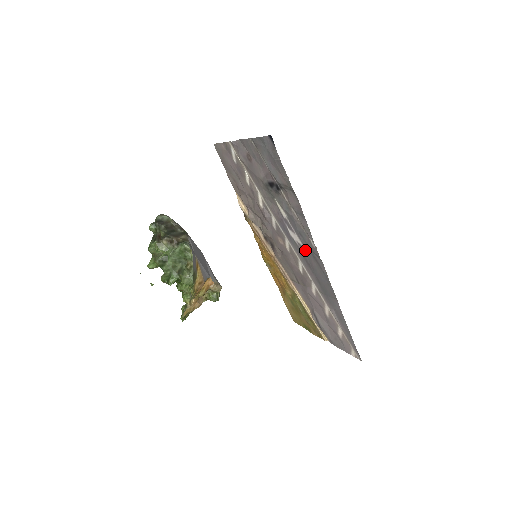
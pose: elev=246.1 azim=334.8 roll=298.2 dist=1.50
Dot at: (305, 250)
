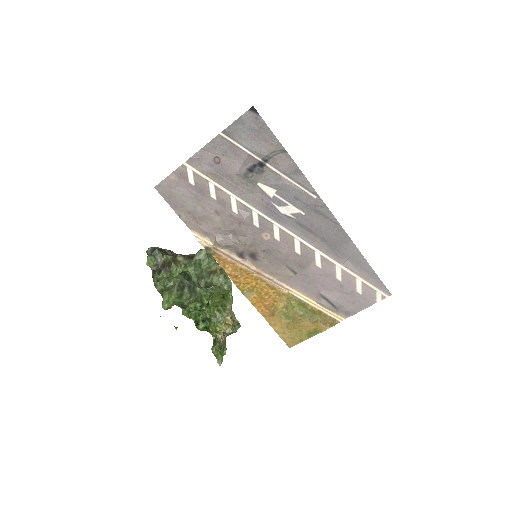
Dot at: (303, 215)
